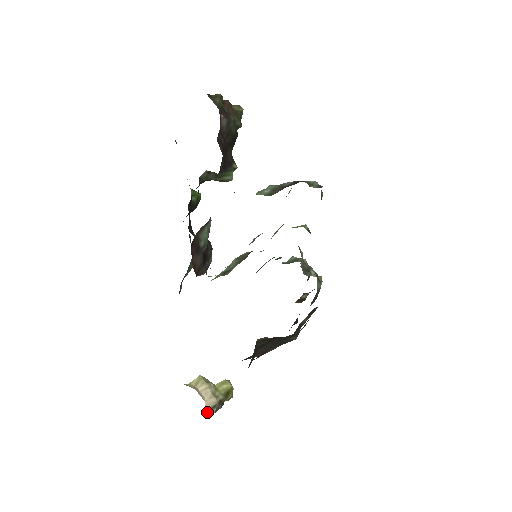
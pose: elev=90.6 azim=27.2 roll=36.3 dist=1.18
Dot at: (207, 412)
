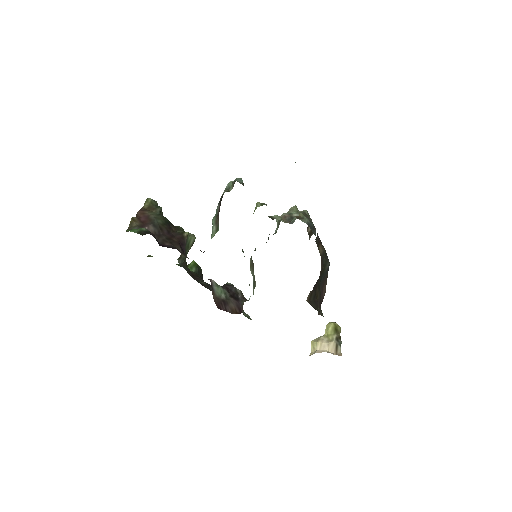
Dot at: (336, 353)
